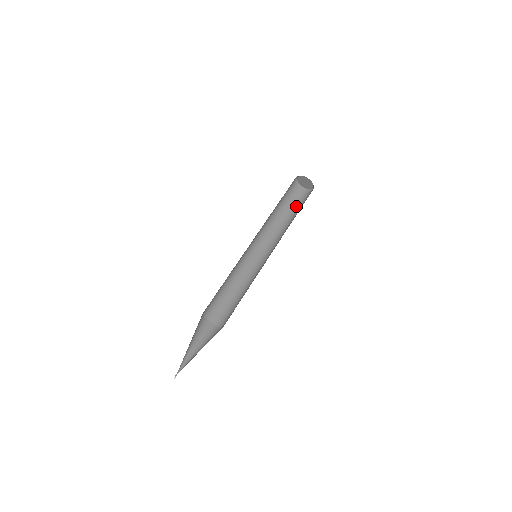
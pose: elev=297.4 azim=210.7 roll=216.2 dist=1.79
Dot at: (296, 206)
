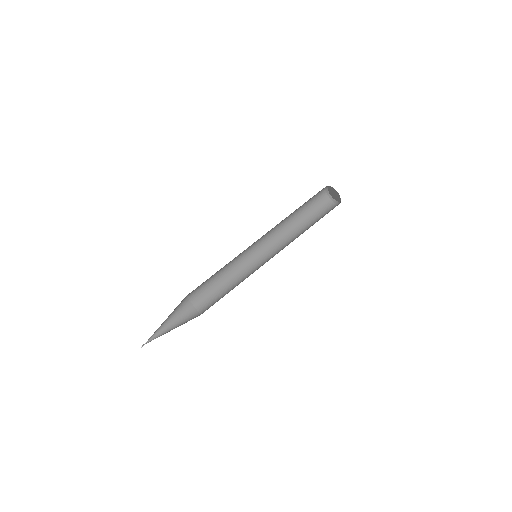
Dot at: (311, 208)
